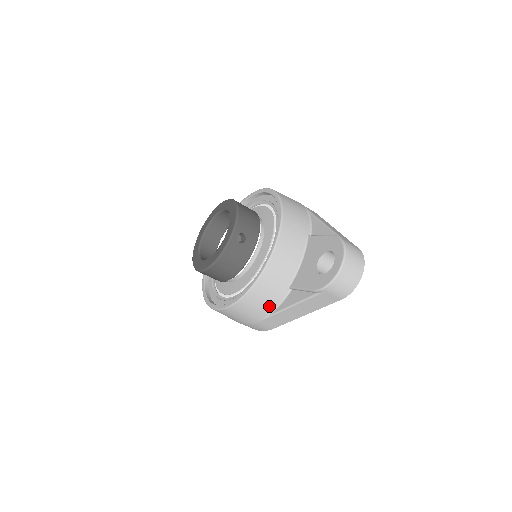
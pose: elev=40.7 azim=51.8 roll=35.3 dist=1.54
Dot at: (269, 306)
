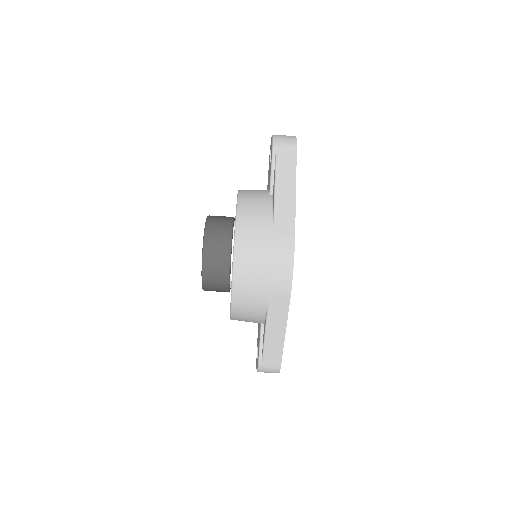
Dot at: (265, 209)
